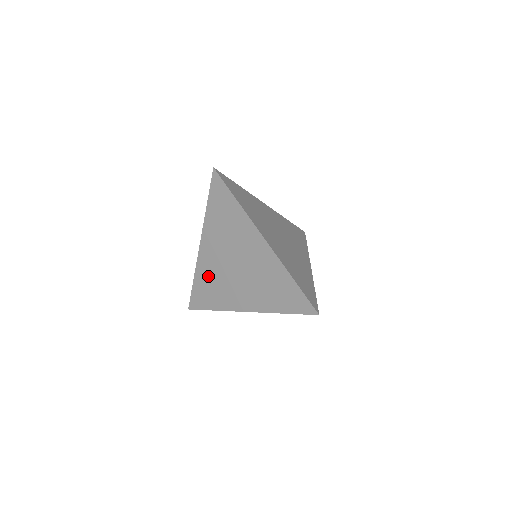
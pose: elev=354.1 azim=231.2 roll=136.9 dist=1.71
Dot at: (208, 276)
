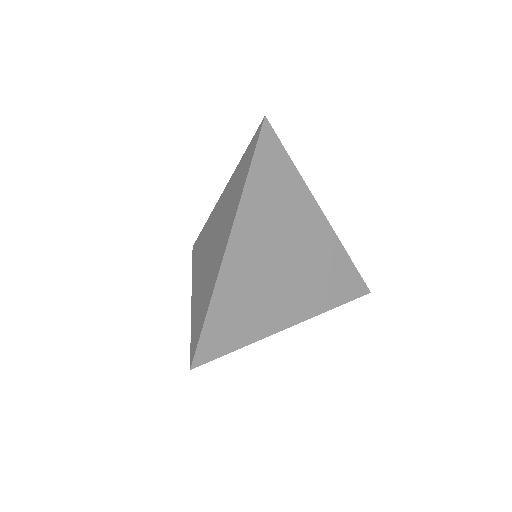
Dot at: (199, 297)
